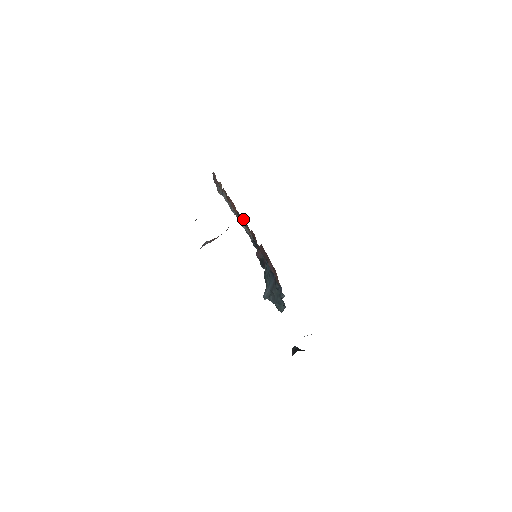
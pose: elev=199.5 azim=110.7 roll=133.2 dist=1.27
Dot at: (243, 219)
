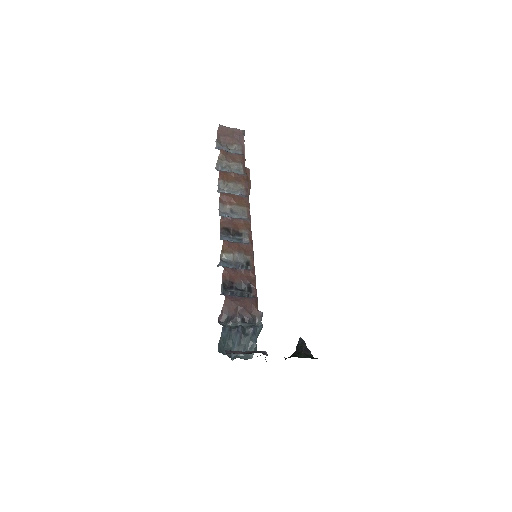
Dot at: (223, 247)
